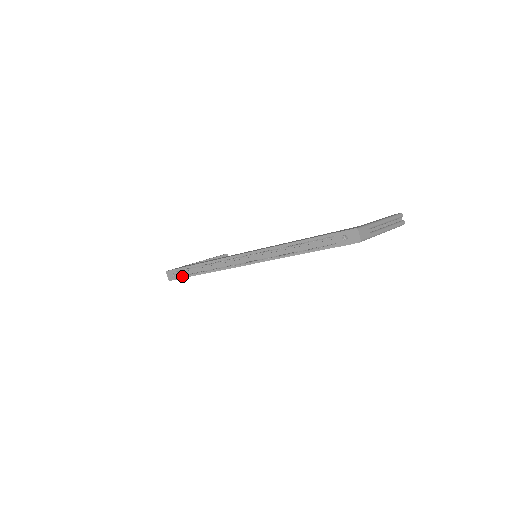
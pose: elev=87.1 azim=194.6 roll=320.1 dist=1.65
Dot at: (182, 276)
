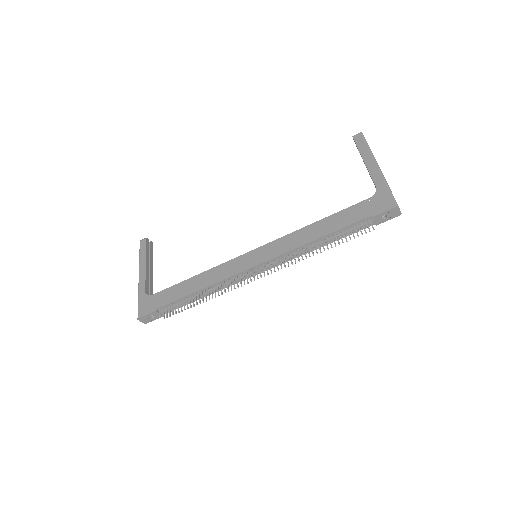
Dot at: (164, 313)
